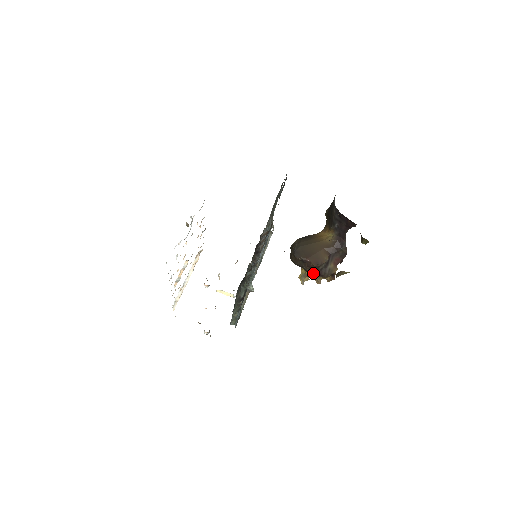
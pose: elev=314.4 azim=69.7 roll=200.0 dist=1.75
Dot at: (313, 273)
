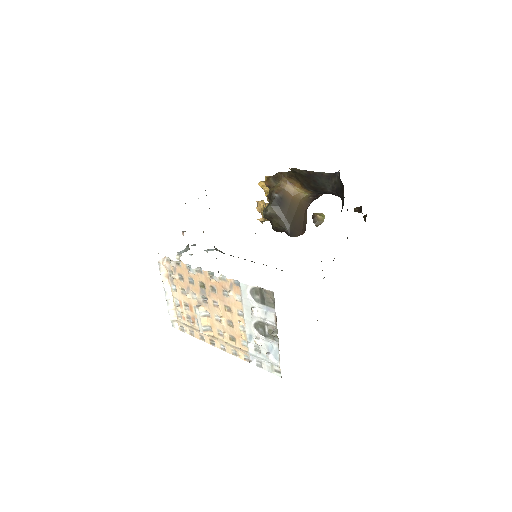
Dot at: occluded
